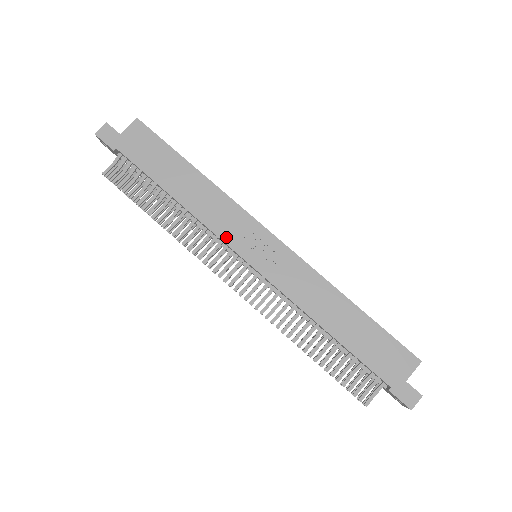
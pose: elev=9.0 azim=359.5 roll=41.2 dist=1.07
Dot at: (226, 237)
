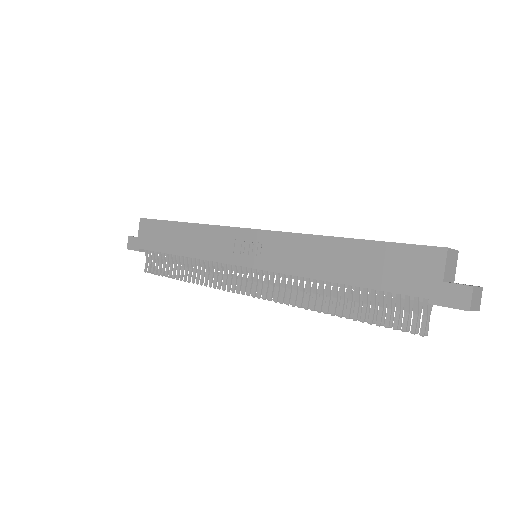
Dot at: (222, 258)
